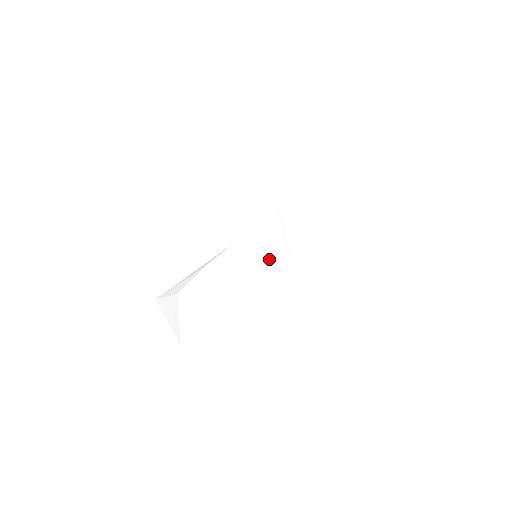
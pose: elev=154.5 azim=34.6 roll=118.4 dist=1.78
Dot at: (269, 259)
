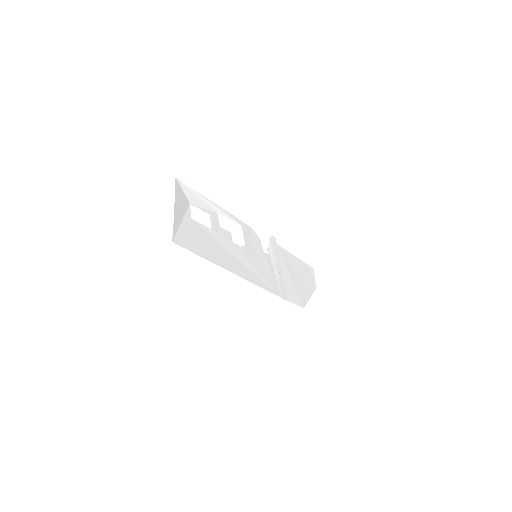
Dot at: (265, 273)
